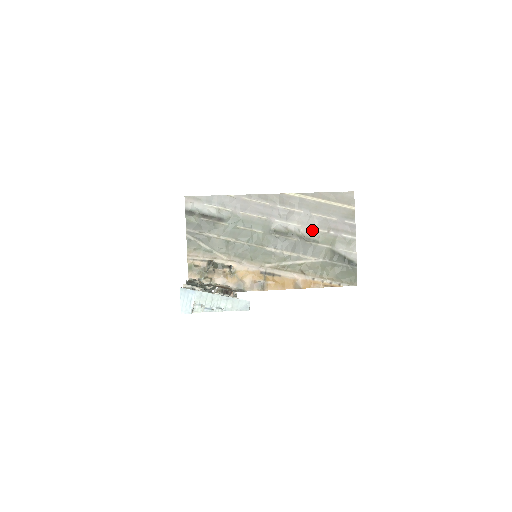
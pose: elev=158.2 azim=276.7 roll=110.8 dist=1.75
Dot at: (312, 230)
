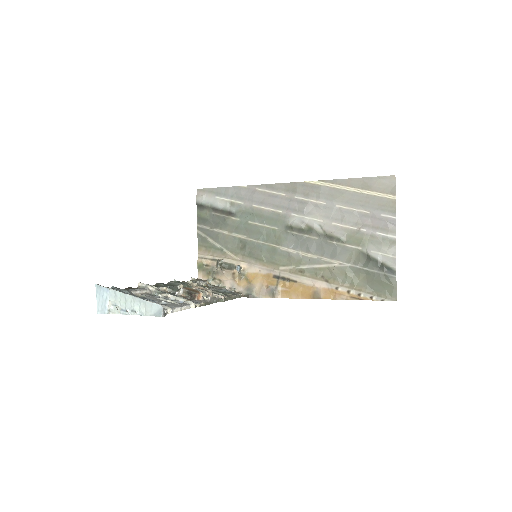
Dot at: (337, 226)
